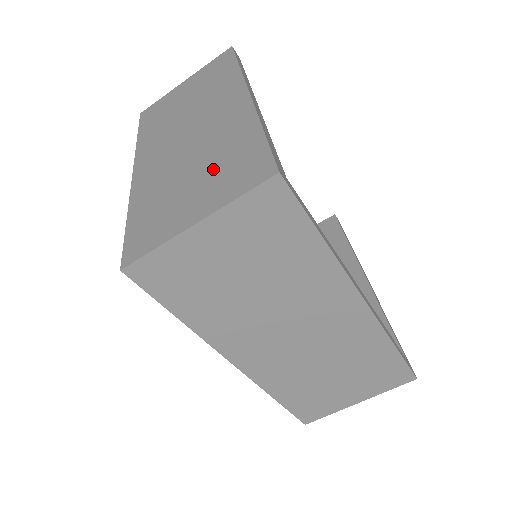
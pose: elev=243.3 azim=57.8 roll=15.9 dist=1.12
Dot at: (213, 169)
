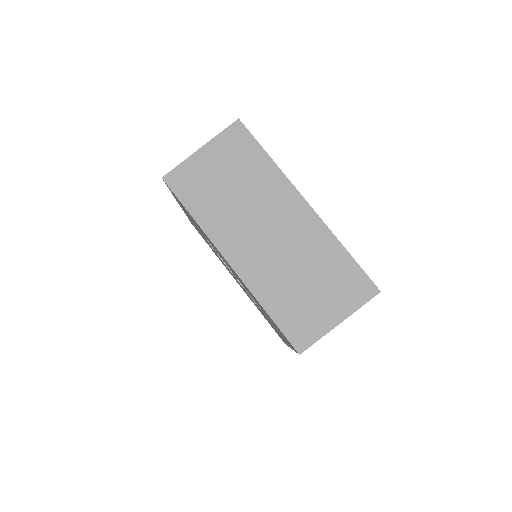
Dot at: occluded
